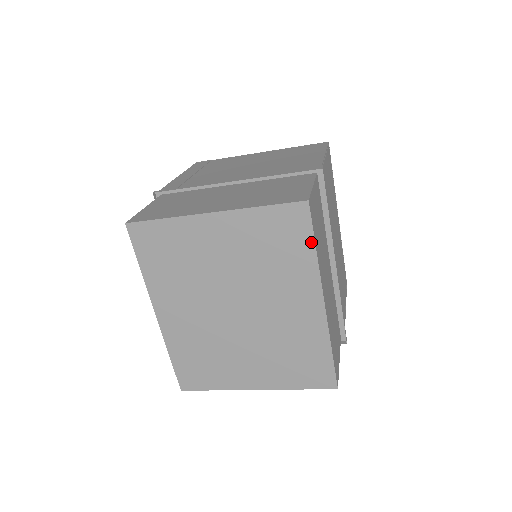
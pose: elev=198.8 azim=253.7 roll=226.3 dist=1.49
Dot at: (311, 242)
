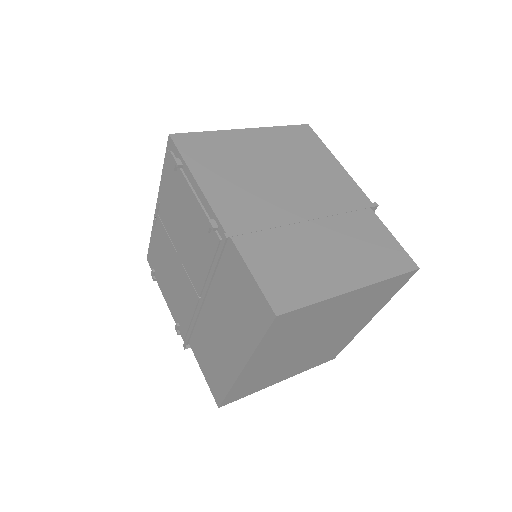
Dot at: (397, 291)
